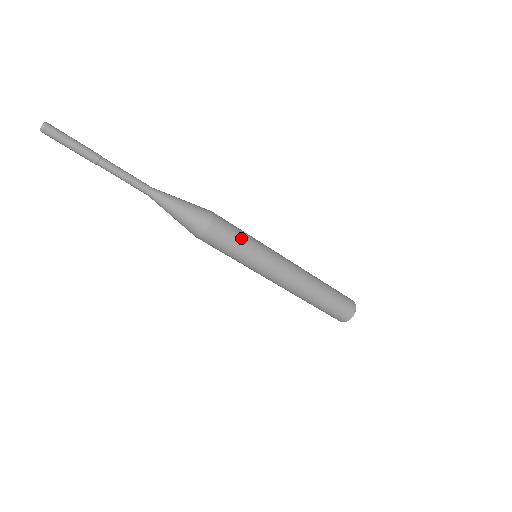
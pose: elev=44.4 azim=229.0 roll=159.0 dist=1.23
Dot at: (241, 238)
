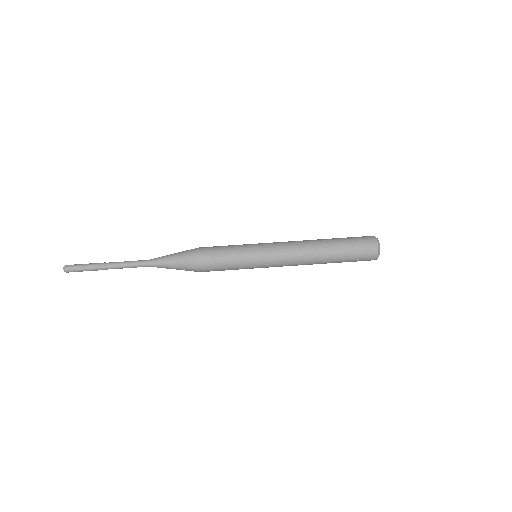
Dot at: (229, 248)
